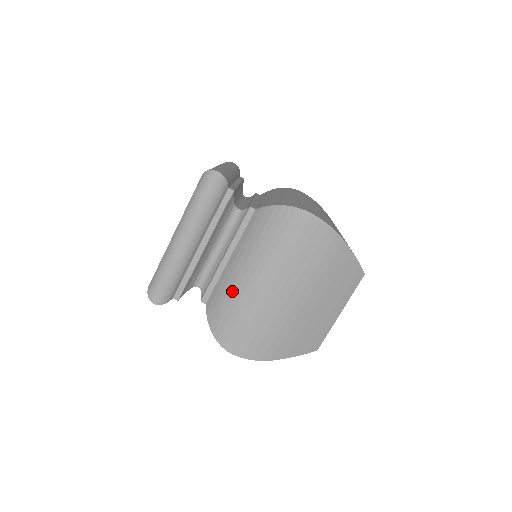
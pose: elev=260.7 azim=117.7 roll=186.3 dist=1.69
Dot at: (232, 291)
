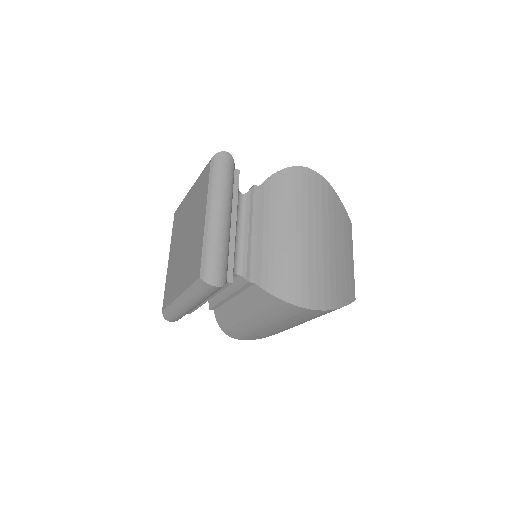
Dot at: (236, 320)
